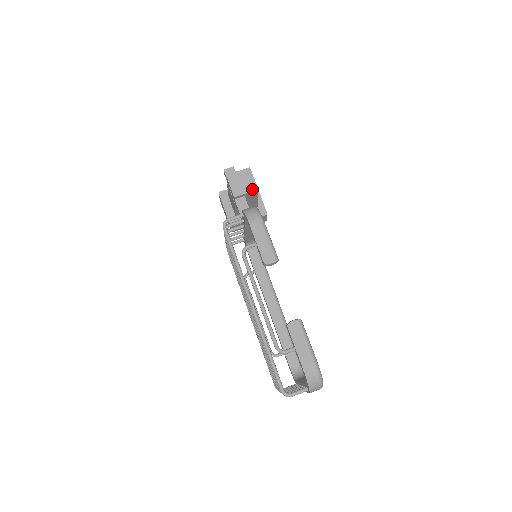
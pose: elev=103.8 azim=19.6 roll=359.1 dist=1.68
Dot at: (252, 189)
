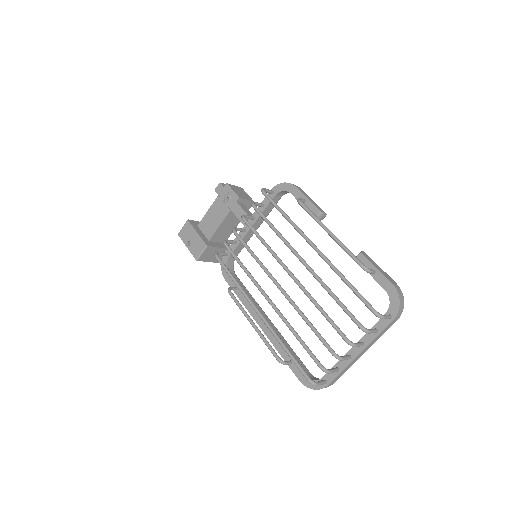
Dot at: (250, 200)
